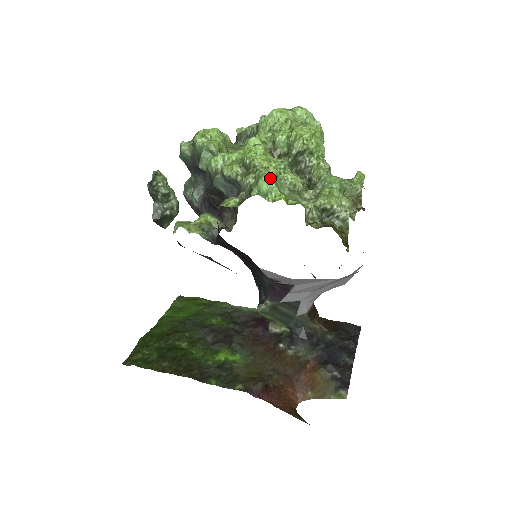
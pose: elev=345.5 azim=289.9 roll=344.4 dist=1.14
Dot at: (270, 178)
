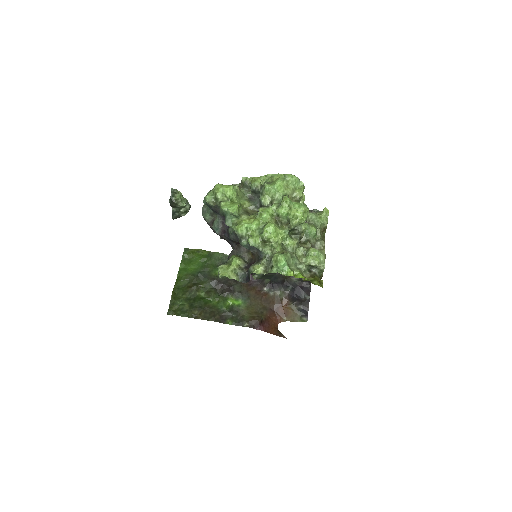
Dot at: (285, 263)
